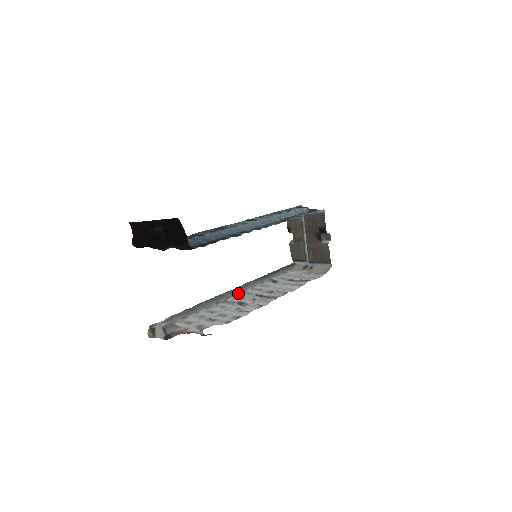
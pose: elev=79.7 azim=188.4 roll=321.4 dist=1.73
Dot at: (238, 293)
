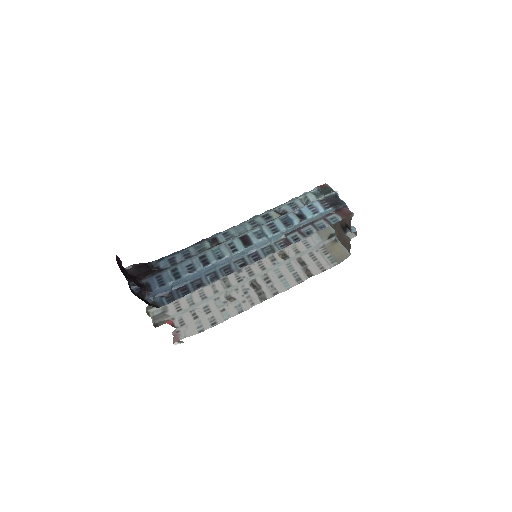
Dot at: occluded
